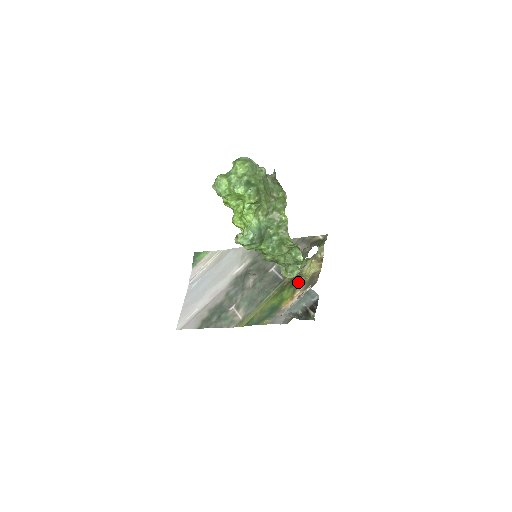
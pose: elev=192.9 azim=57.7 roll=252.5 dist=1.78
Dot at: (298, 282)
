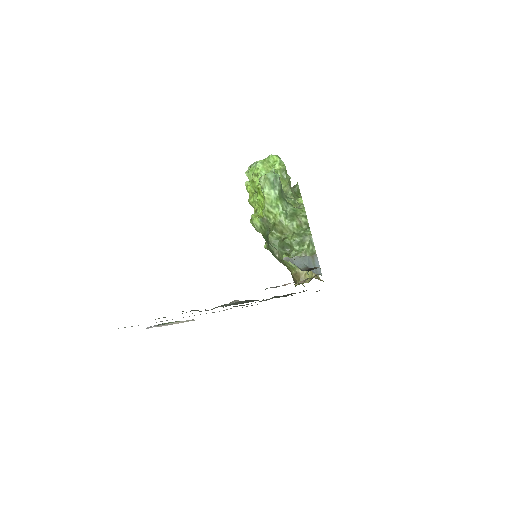
Dot at: occluded
